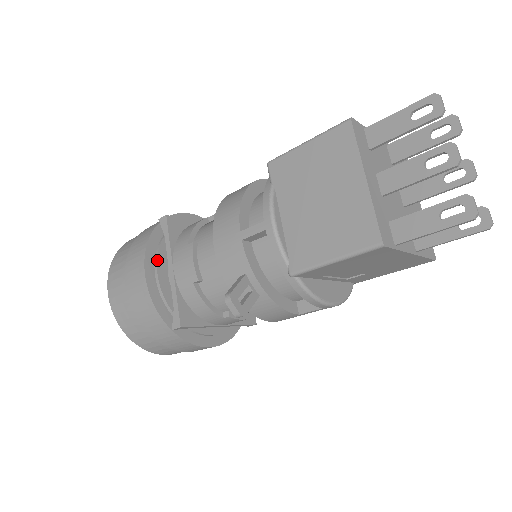
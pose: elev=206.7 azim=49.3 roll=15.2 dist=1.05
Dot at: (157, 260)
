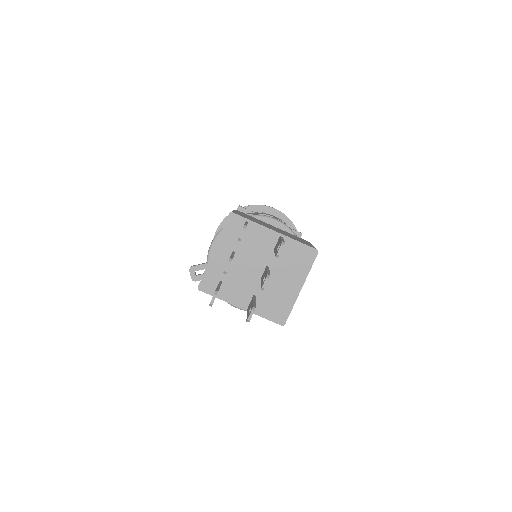
Dot at: occluded
